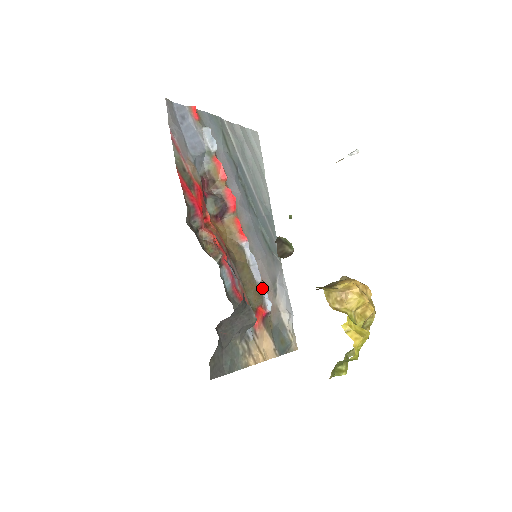
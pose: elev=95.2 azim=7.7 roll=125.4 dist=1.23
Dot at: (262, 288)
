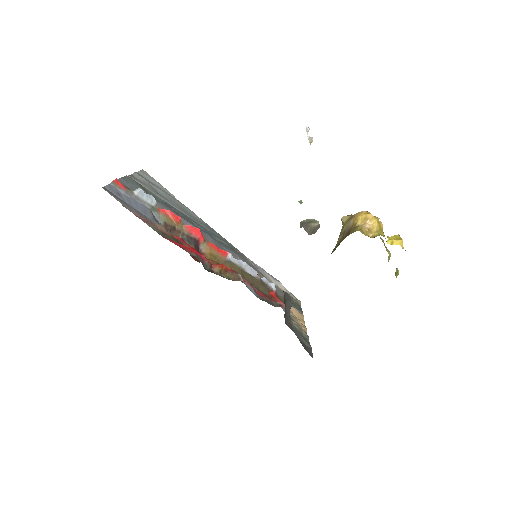
Dot at: (260, 278)
